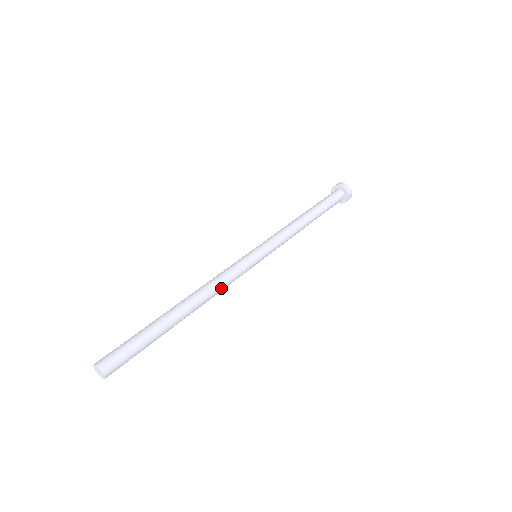
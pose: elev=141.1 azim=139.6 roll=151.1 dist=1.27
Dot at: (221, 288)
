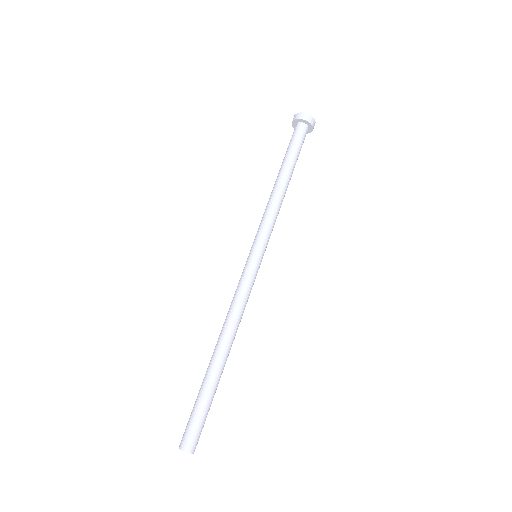
Dot at: (240, 311)
